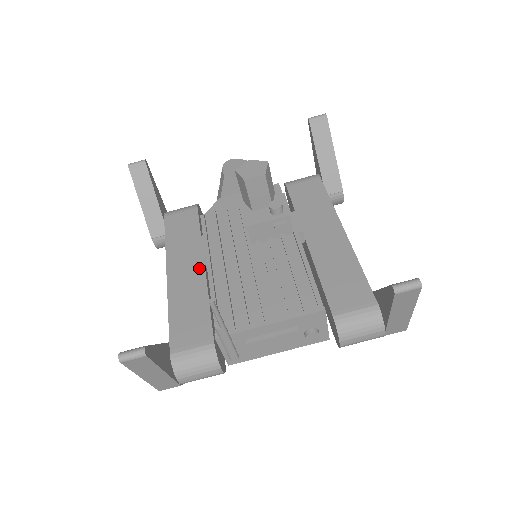
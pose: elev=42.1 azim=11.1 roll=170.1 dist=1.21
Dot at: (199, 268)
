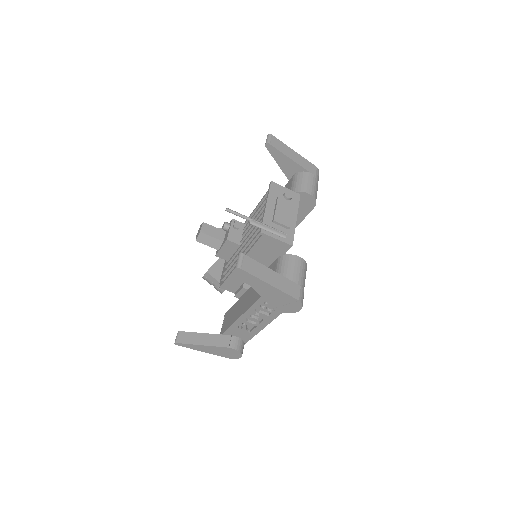
Dot at: (248, 292)
